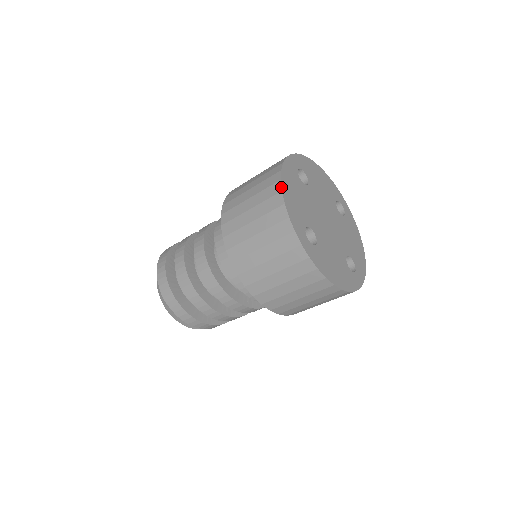
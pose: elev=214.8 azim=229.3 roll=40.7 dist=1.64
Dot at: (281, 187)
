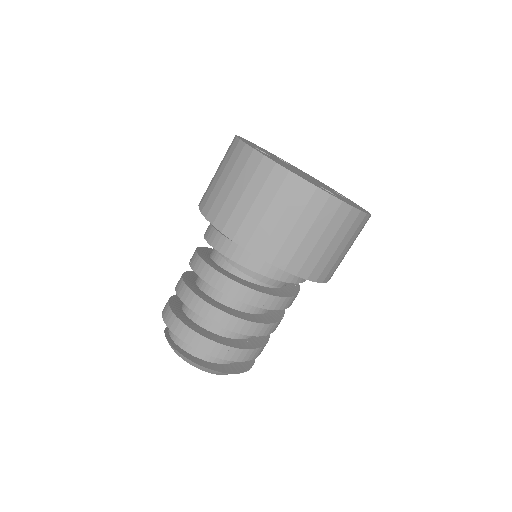
Dot at: (241, 137)
